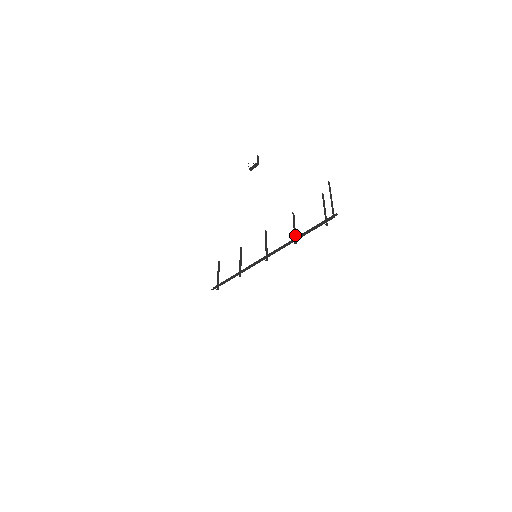
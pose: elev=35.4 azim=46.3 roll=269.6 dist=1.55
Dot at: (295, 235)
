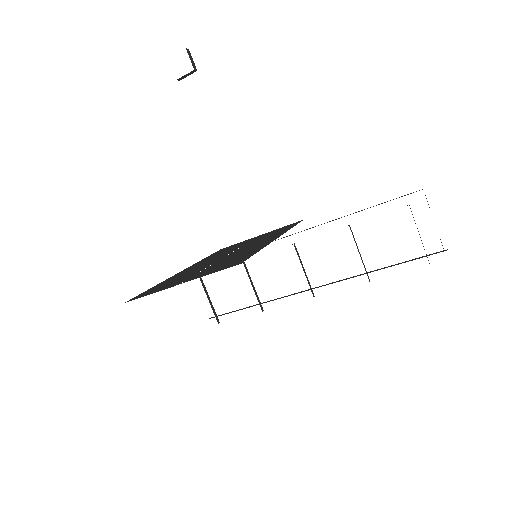
Dot at: (364, 267)
